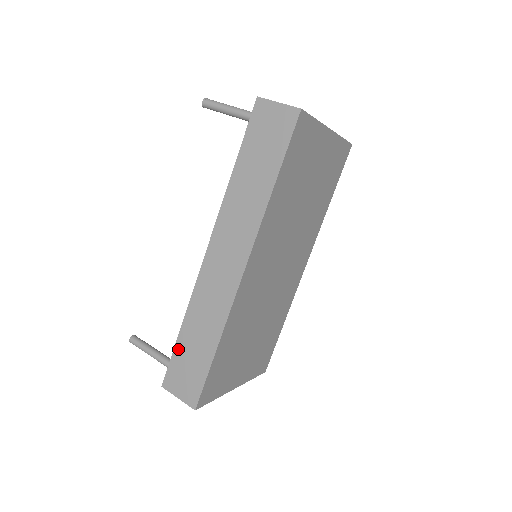
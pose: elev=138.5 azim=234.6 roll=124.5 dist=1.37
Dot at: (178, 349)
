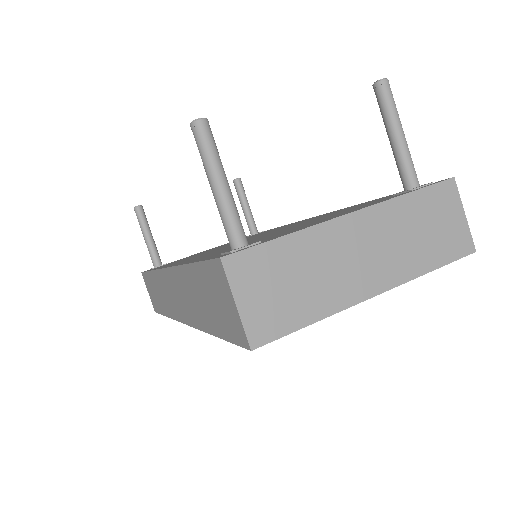
Dot at: (148, 276)
